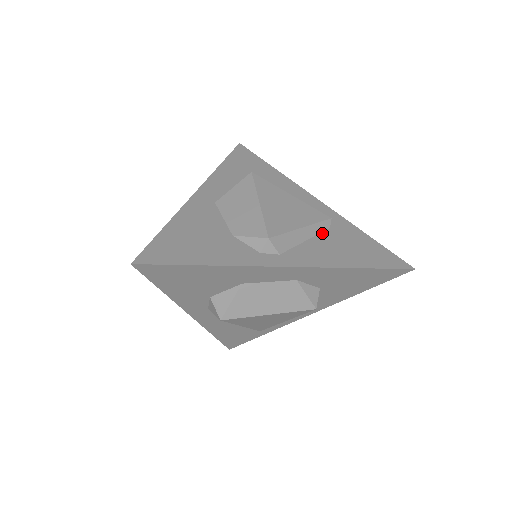
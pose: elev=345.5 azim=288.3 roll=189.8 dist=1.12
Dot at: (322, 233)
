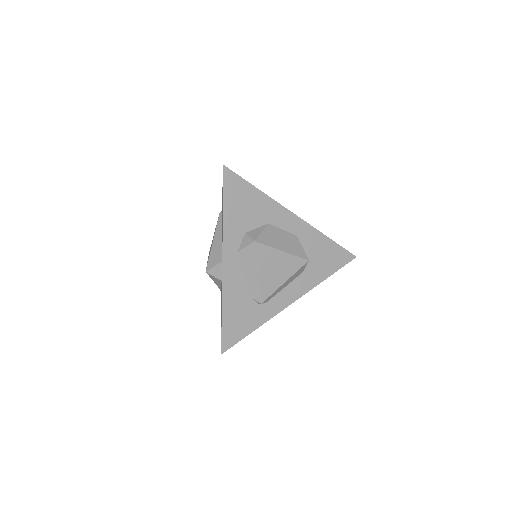
Dot at: occluded
